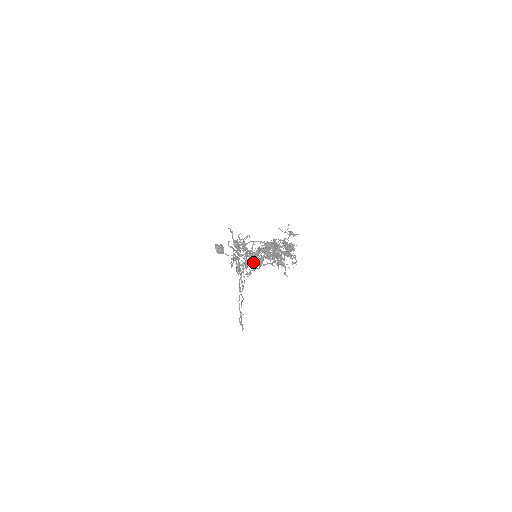
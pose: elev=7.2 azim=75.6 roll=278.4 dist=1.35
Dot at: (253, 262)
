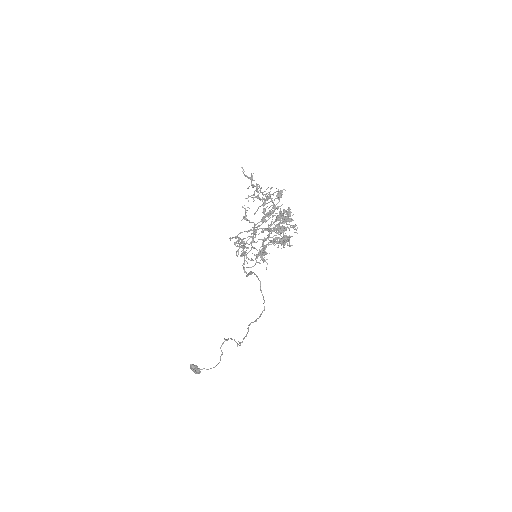
Dot at: (259, 239)
